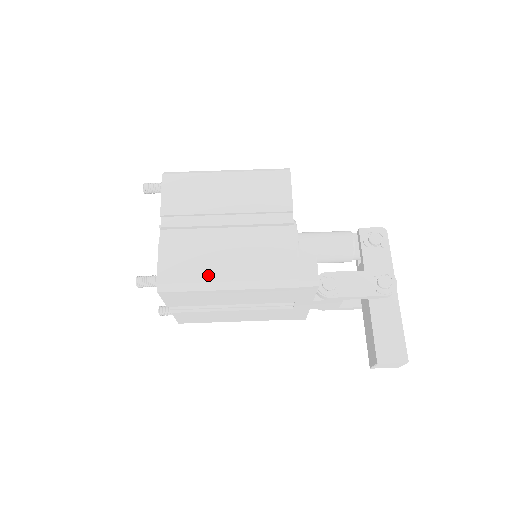
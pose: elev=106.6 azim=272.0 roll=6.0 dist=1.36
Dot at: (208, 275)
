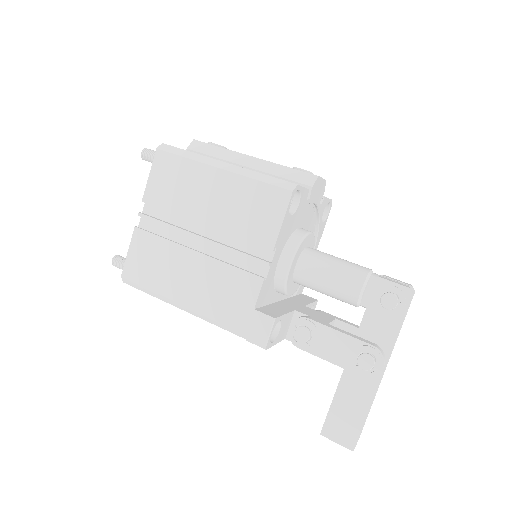
Dot at: (165, 288)
